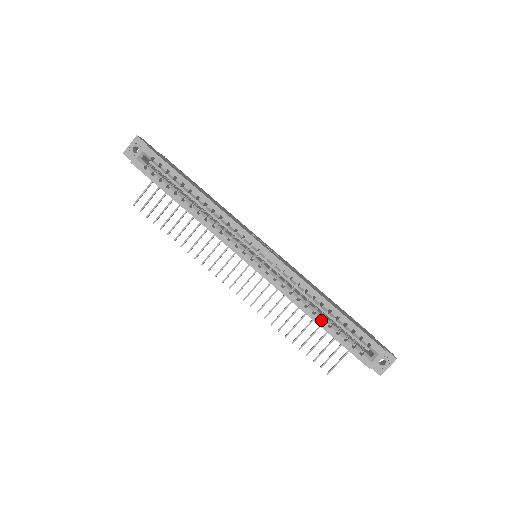
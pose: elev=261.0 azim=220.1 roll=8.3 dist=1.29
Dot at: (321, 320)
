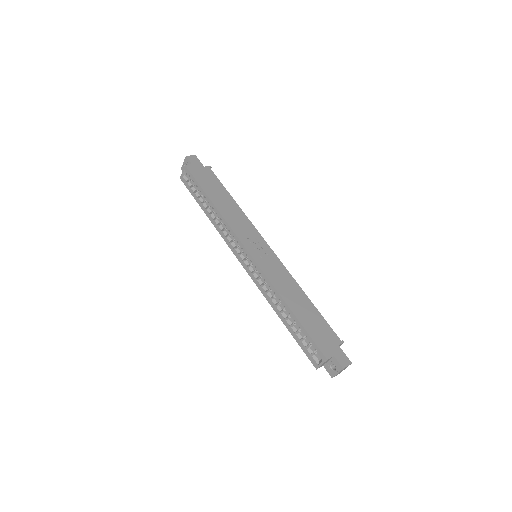
Dot at: (287, 319)
